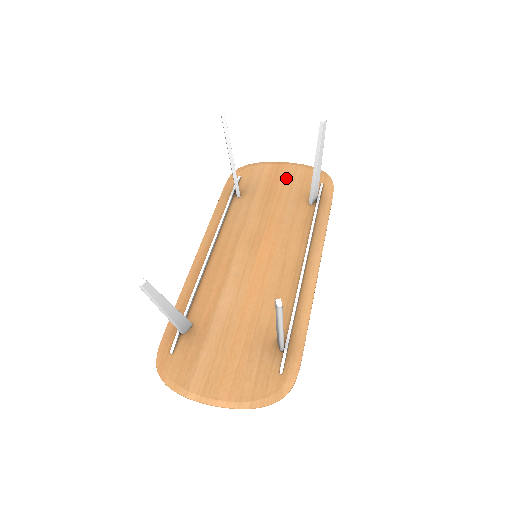
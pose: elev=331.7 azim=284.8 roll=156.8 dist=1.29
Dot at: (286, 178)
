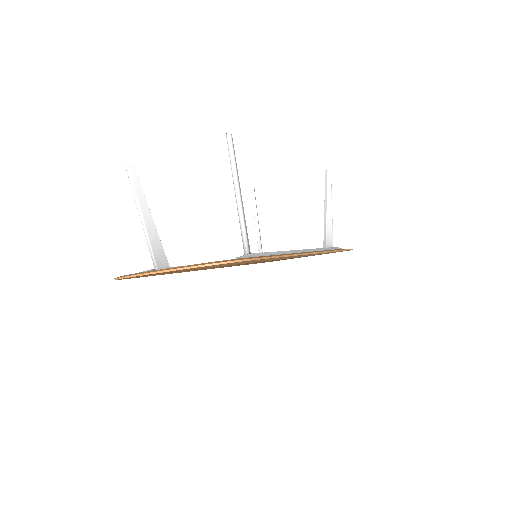
Dot at: occluded
